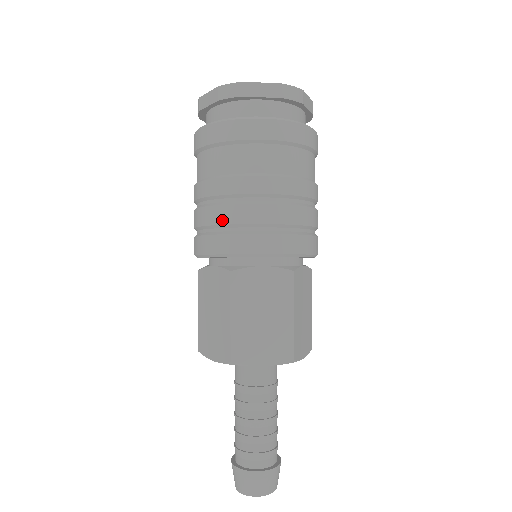
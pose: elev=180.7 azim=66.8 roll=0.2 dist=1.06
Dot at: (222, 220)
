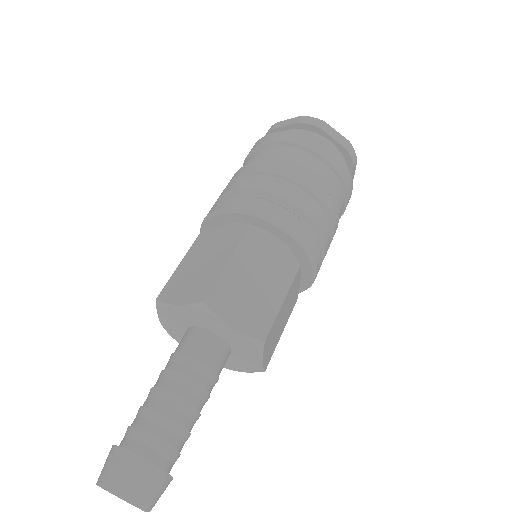
Dot at: occluded
